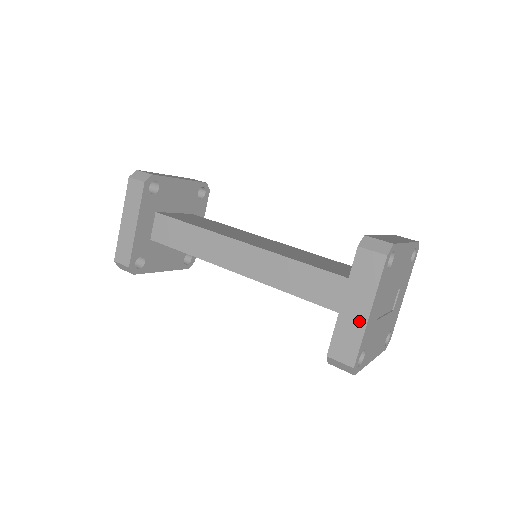
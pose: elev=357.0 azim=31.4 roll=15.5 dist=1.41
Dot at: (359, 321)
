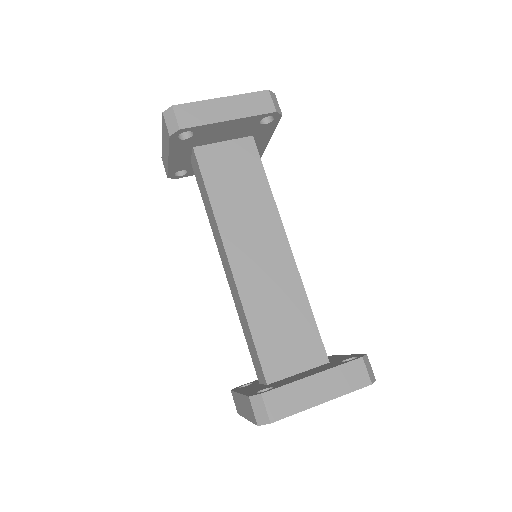
Dot at: (242, 411)
